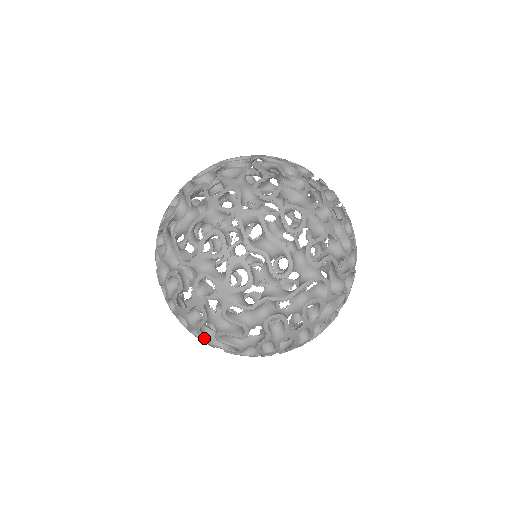
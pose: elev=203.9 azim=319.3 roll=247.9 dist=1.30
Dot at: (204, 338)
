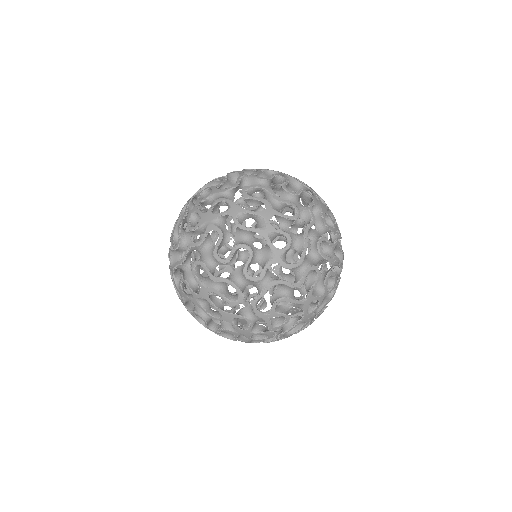
Dot at: (188, 299)
